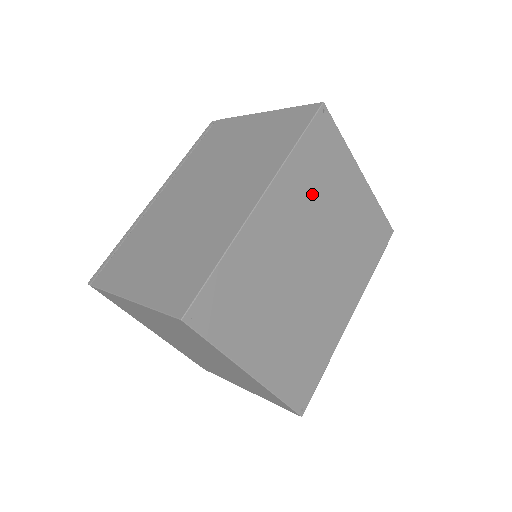
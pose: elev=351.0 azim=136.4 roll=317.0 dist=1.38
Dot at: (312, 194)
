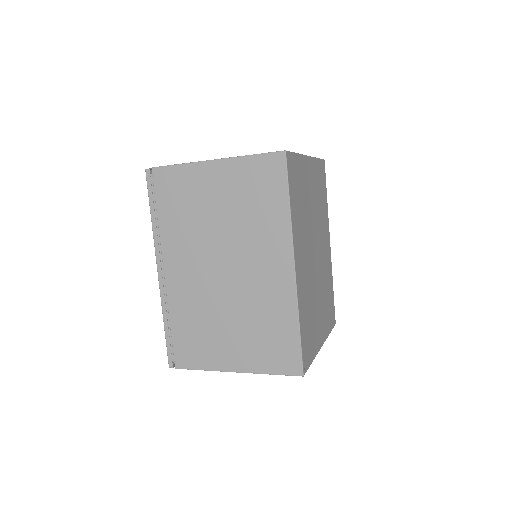
Dot at: (303, 218)
